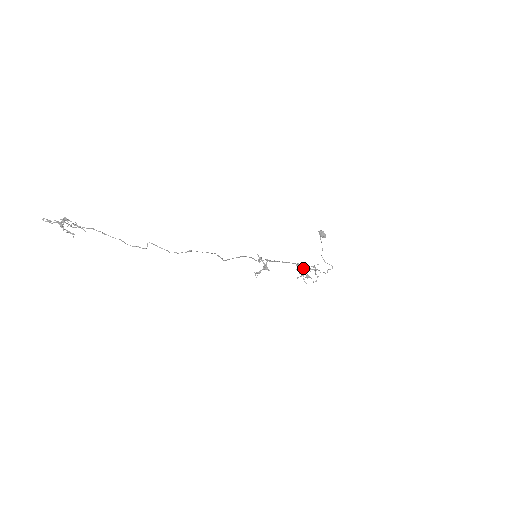
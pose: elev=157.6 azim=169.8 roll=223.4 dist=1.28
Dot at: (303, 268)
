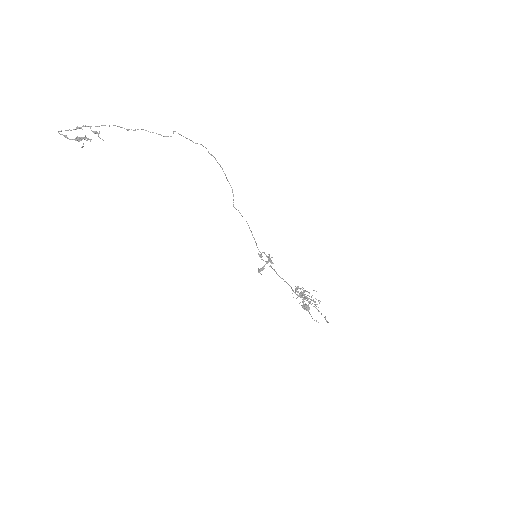
Dot at: (302, 292)
